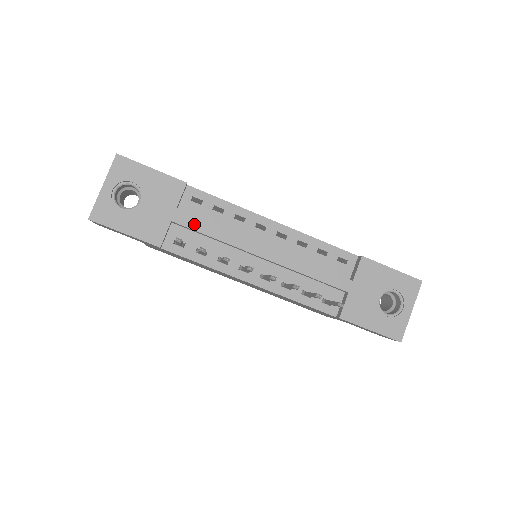
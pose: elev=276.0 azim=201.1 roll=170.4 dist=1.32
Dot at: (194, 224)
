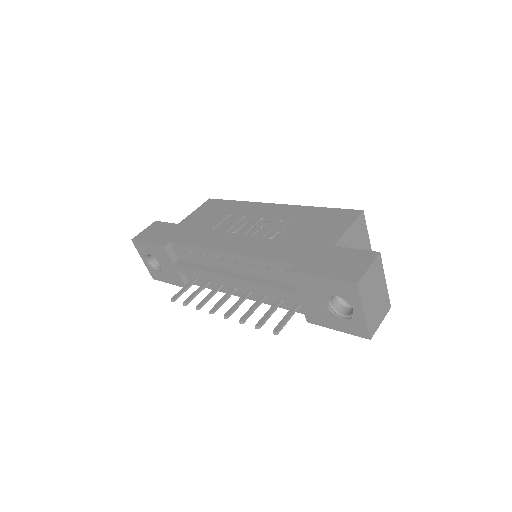
Dot at: (187, 271)
